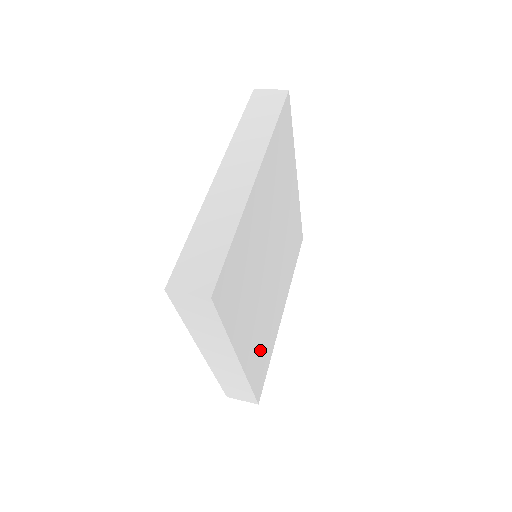
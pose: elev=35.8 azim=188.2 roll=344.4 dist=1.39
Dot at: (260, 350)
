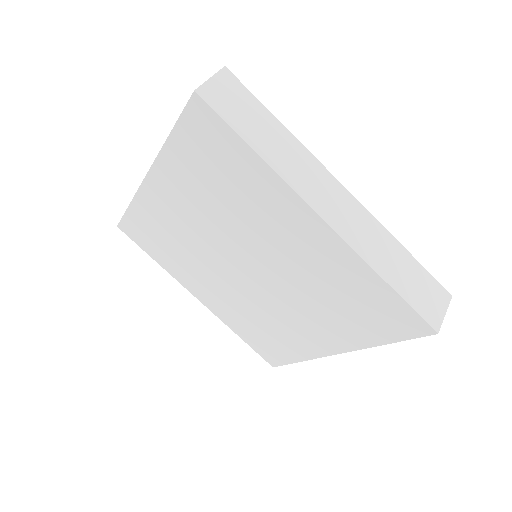
Dot at: occluded
